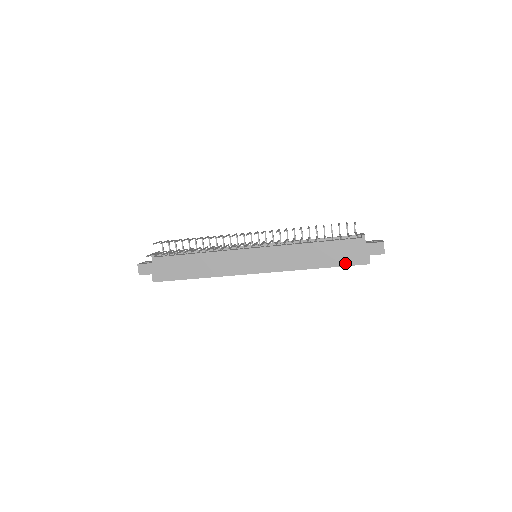
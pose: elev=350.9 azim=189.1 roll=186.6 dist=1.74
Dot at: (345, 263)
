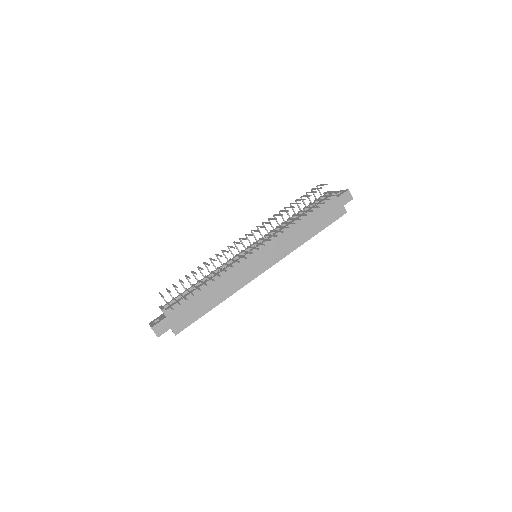
Dot at: (330, 222)
